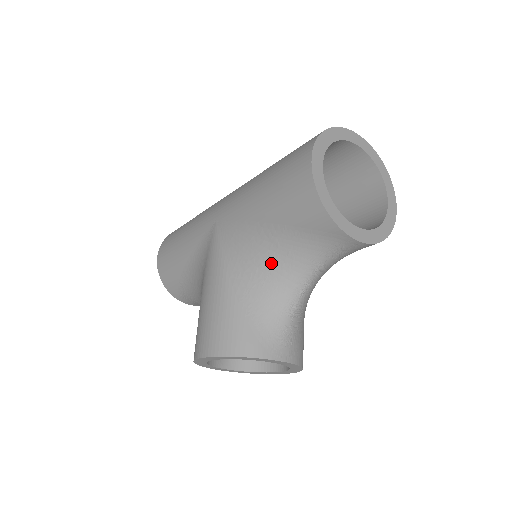
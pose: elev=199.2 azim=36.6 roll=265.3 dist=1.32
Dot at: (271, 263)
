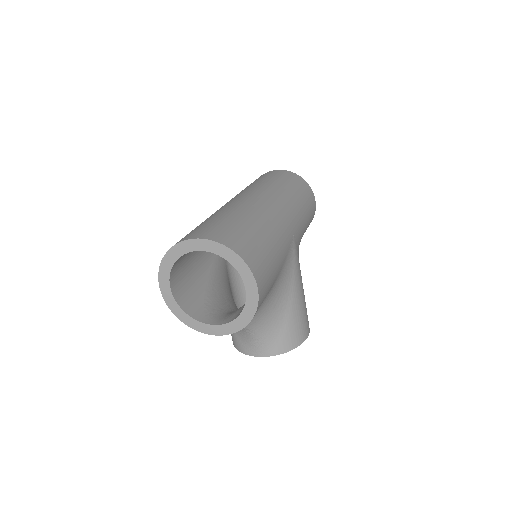
Dot at: occluded
